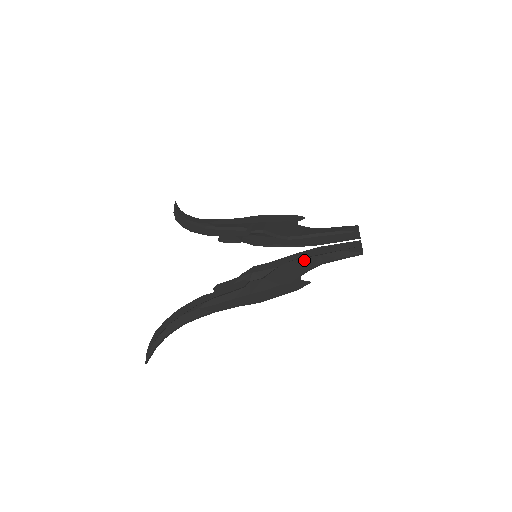
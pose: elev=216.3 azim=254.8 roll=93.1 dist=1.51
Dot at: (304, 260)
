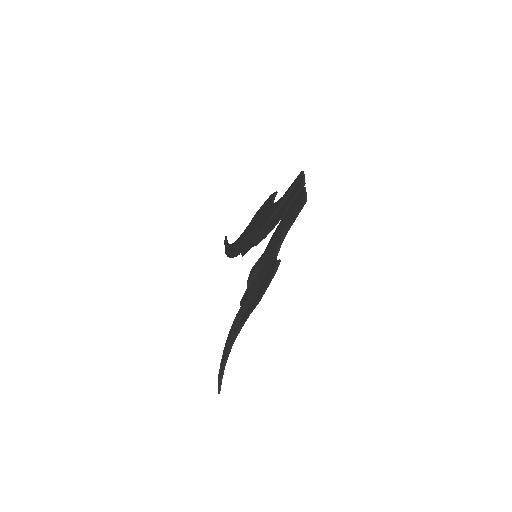
Dot at: (274, 240)
